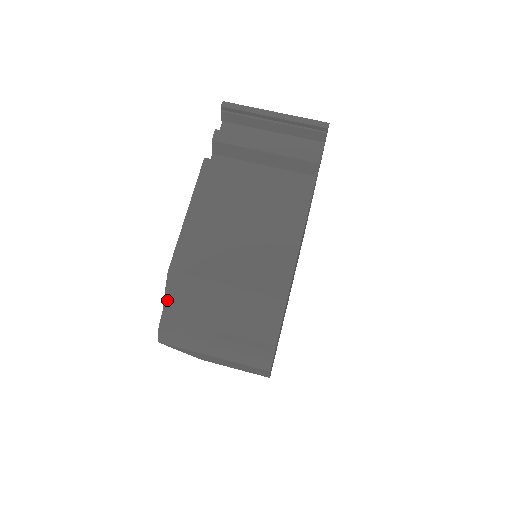
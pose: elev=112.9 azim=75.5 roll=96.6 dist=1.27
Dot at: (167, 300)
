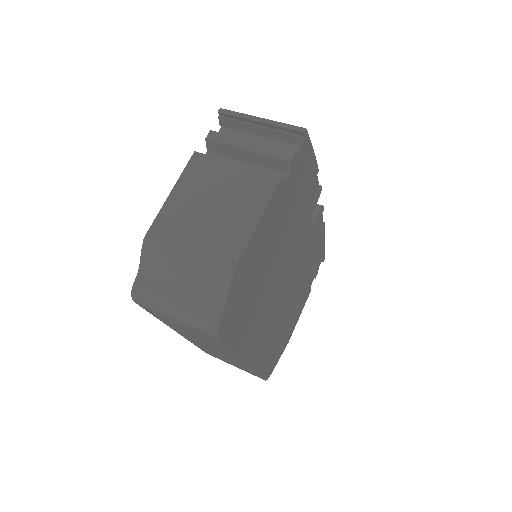
Dot at: (142, 263)
